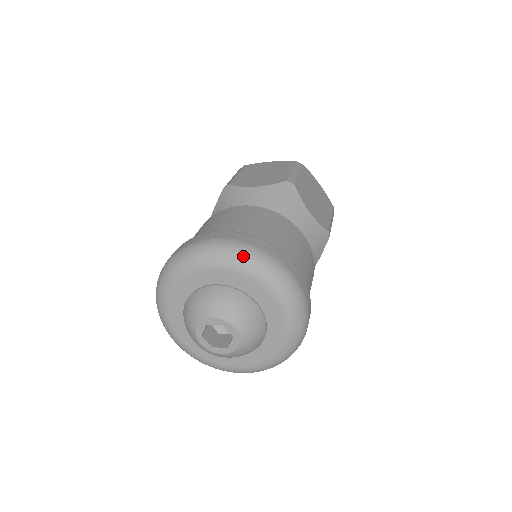
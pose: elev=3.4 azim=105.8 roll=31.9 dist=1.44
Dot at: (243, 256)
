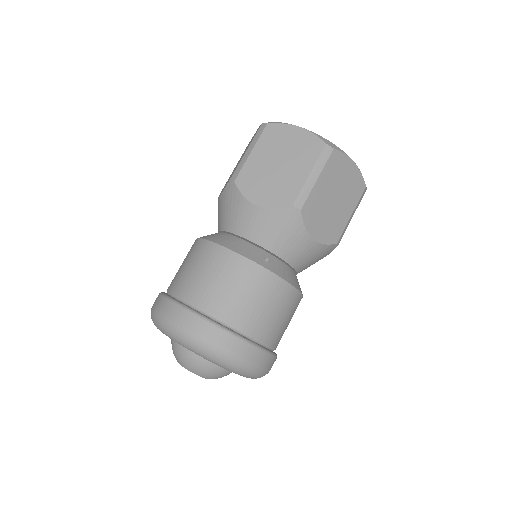
Dot at: (206, 353)
